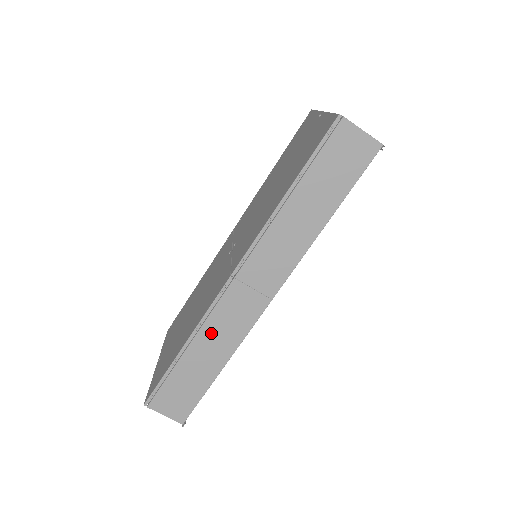
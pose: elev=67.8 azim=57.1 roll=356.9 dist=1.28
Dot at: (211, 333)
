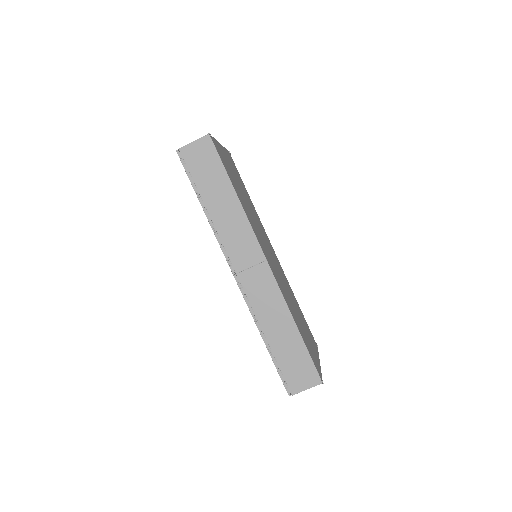
Dot at: (265, 314)
